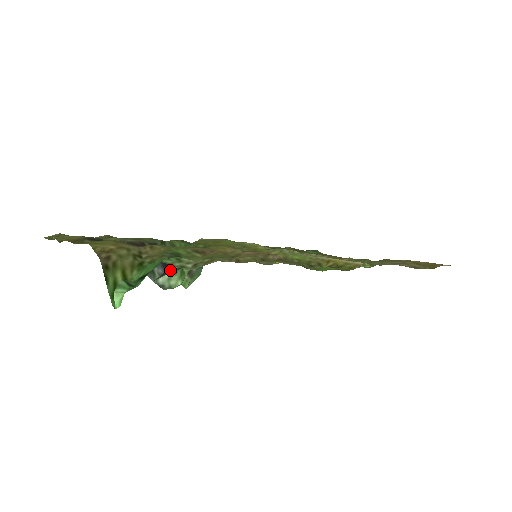
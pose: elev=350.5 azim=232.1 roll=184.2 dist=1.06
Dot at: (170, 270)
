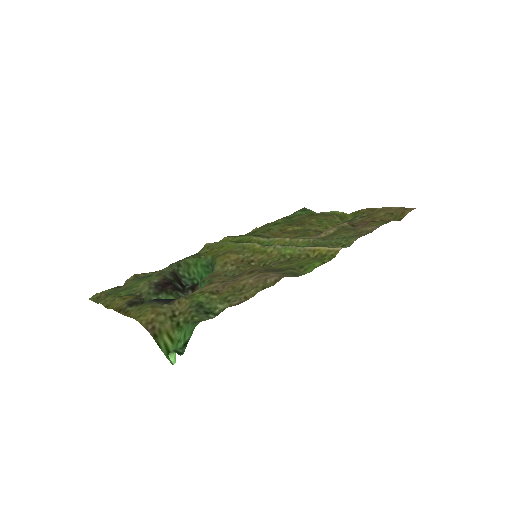
Dot at: occluded
